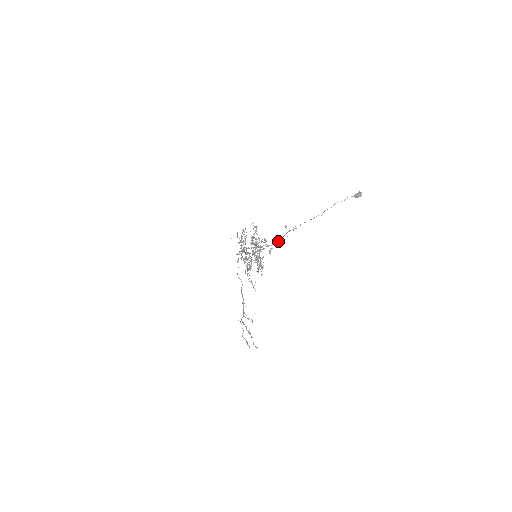
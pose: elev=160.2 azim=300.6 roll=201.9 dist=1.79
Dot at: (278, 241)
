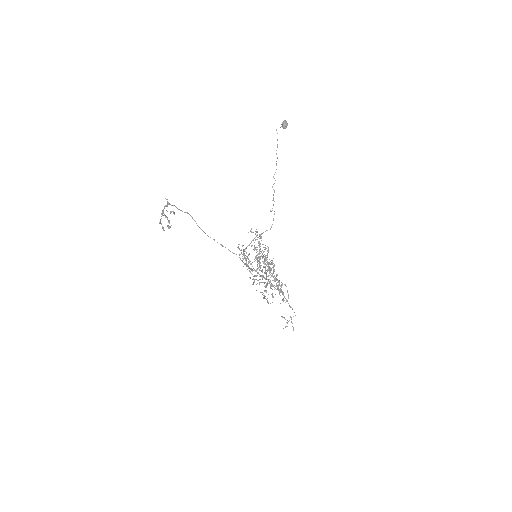
Dot at: (270, 229)
